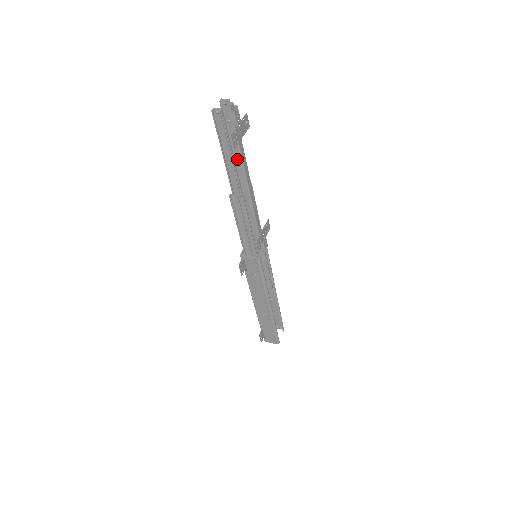
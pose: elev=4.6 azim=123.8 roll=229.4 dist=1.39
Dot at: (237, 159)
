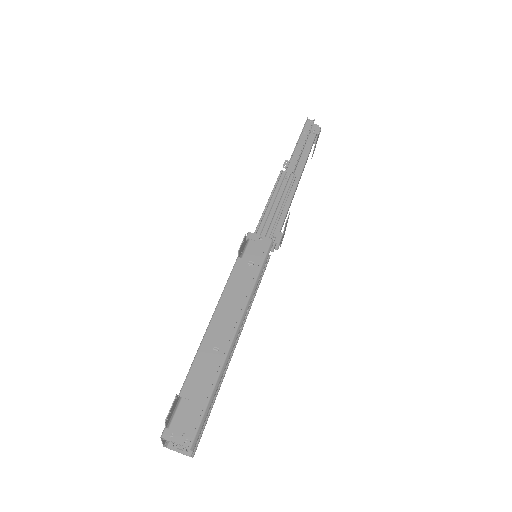
Dot at: (304, 154)
